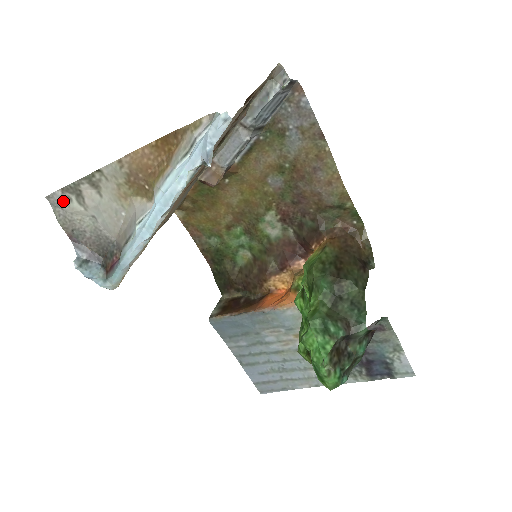
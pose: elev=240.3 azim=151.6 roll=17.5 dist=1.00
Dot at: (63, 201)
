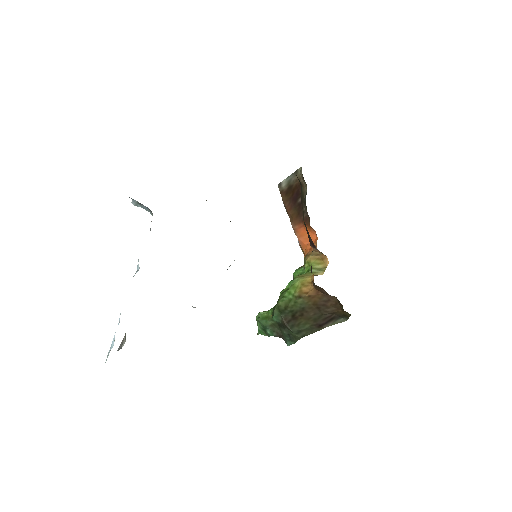
Dot at: occluded
